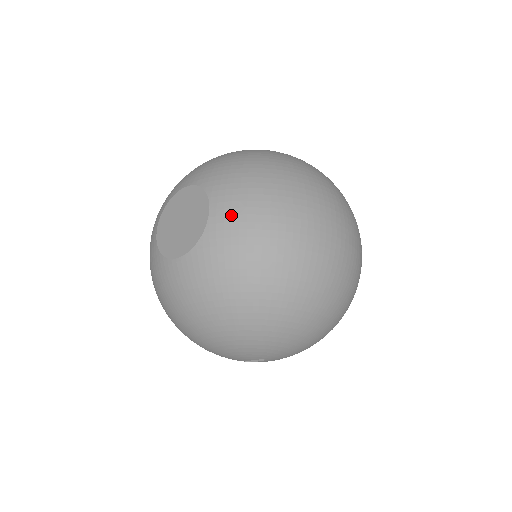
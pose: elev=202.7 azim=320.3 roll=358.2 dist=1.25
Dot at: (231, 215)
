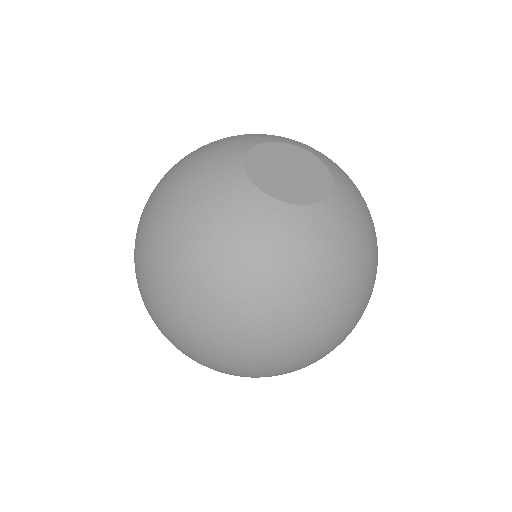
Dot at: (324, 155)
